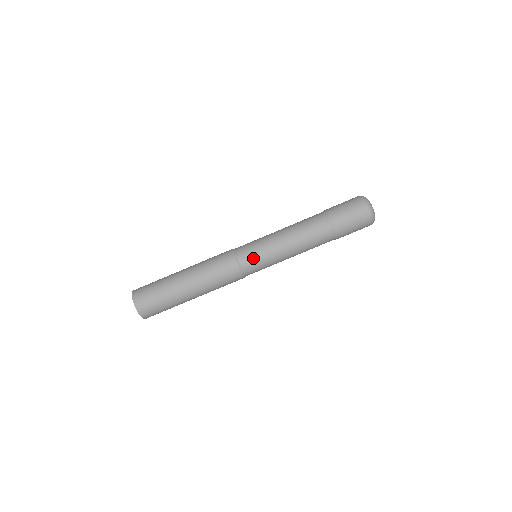
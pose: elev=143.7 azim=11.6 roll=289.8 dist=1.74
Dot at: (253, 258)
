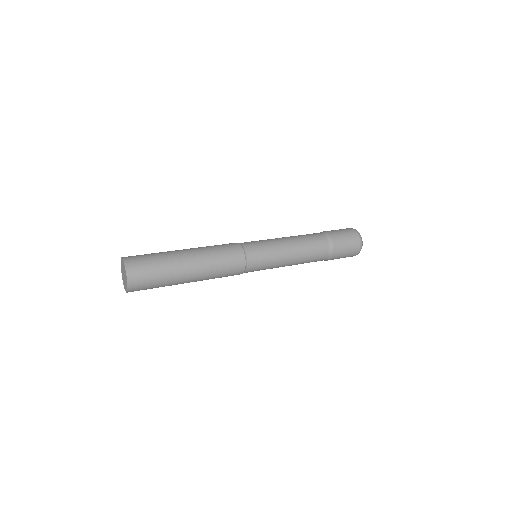
Dot at: (260, 263)
